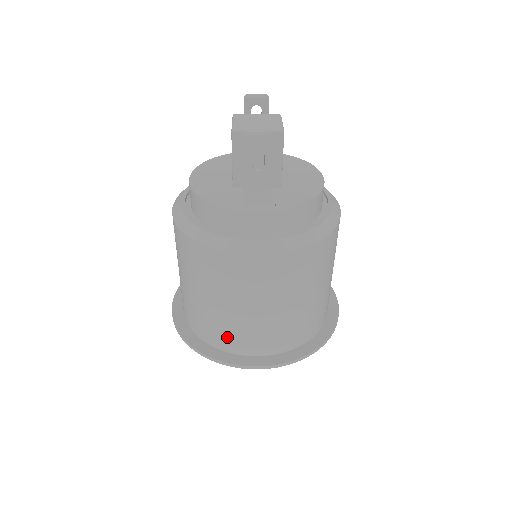
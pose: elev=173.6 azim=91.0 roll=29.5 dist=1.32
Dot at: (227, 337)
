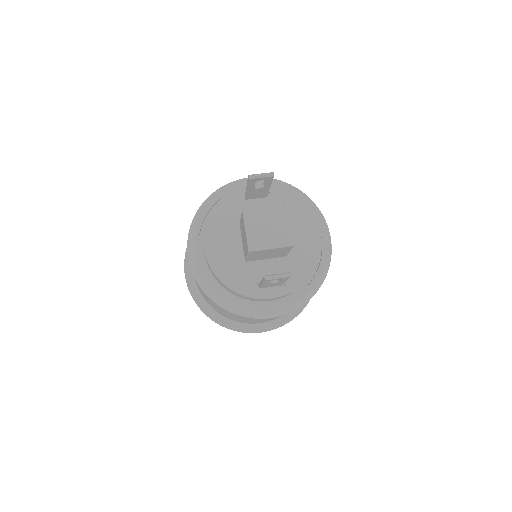
Dot at: (240, 321)
